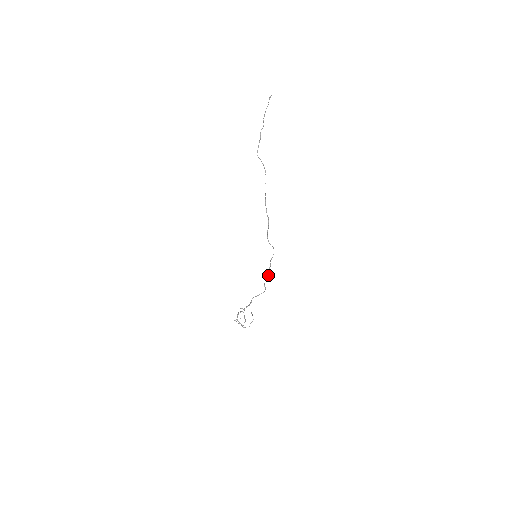
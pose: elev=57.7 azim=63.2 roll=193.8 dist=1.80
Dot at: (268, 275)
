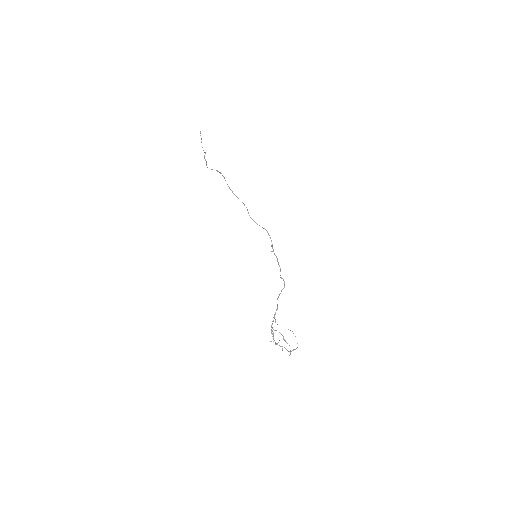
Dot at: occluded
